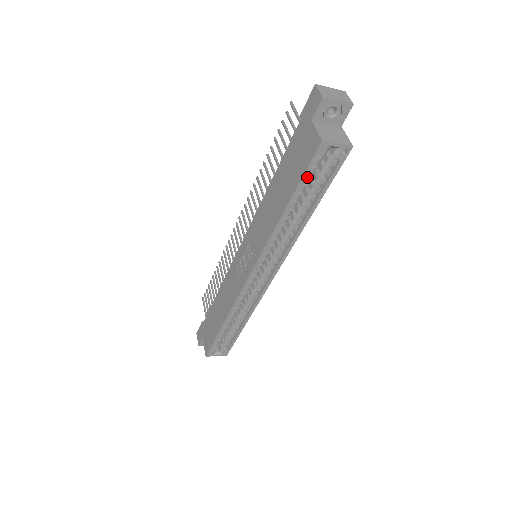
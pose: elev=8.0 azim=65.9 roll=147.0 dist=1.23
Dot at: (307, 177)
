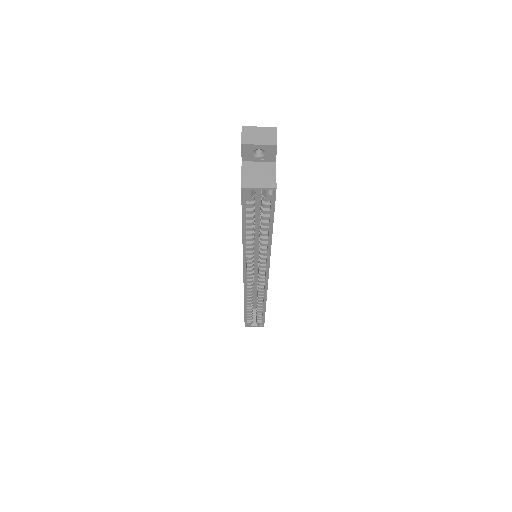
Dot at: (249, 211)
